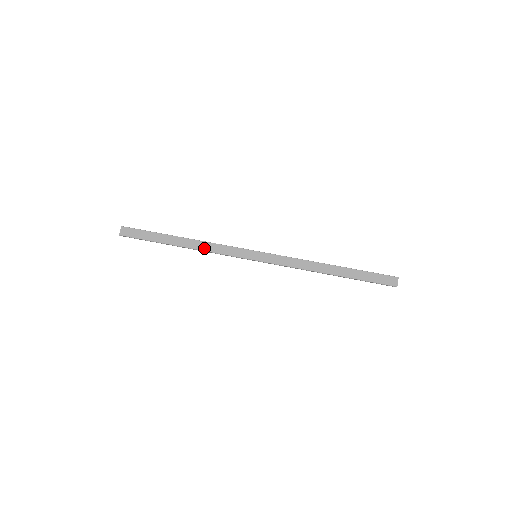
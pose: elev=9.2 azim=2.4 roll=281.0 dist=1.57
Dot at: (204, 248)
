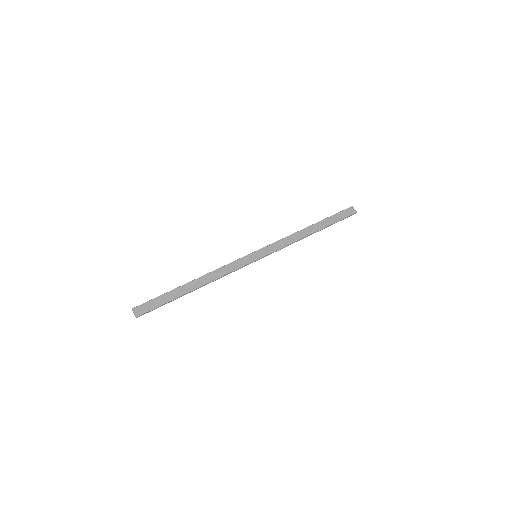
Dot at: (215, 277)
